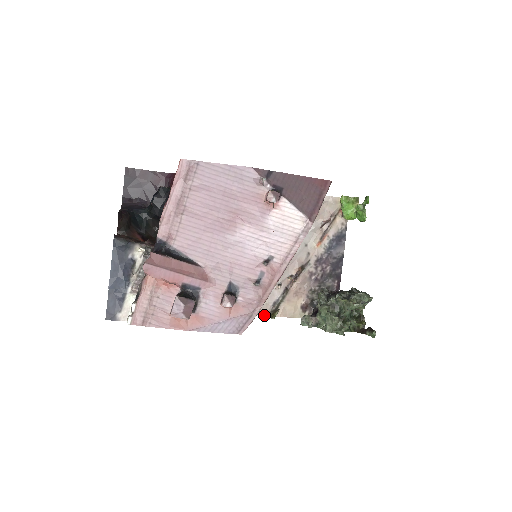
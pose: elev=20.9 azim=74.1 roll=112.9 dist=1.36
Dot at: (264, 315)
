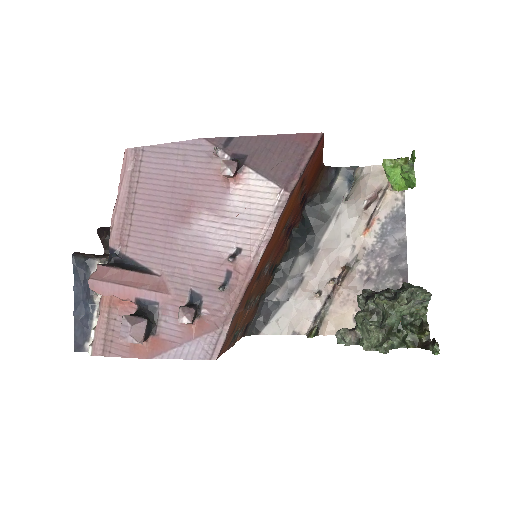
Dot at: (304, 334)
